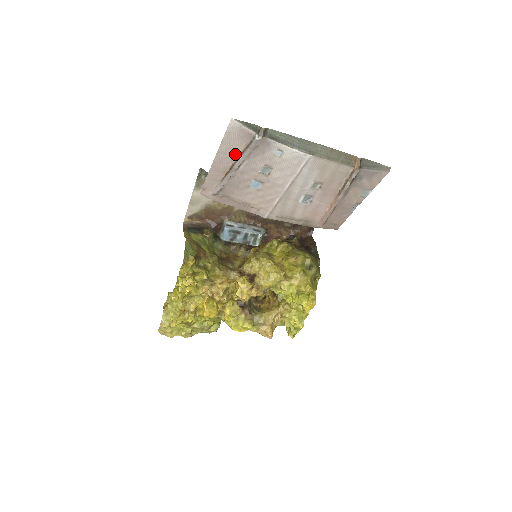
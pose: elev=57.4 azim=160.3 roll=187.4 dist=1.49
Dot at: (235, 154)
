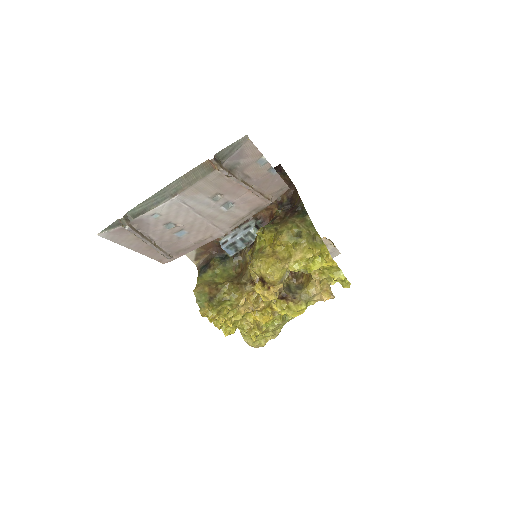
Dot at: (136, 240)
